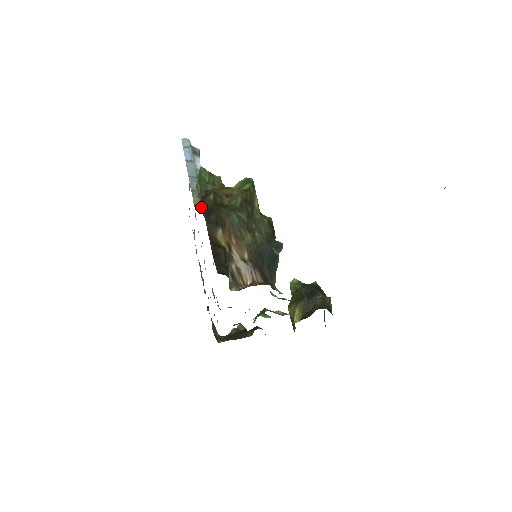
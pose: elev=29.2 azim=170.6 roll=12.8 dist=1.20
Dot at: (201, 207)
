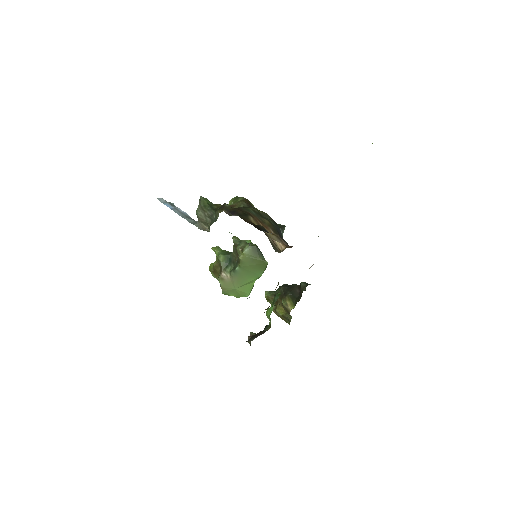
Dot at: (206, 230)
